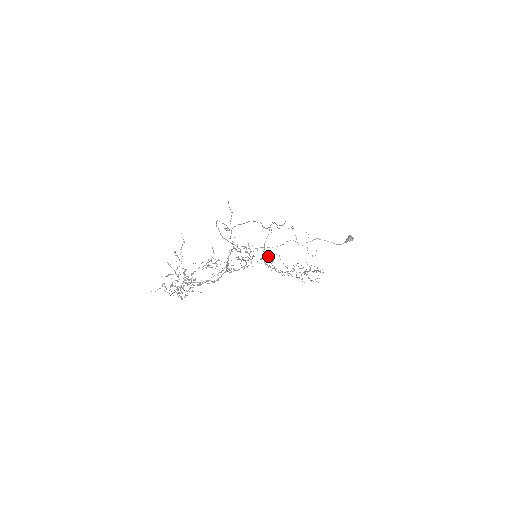
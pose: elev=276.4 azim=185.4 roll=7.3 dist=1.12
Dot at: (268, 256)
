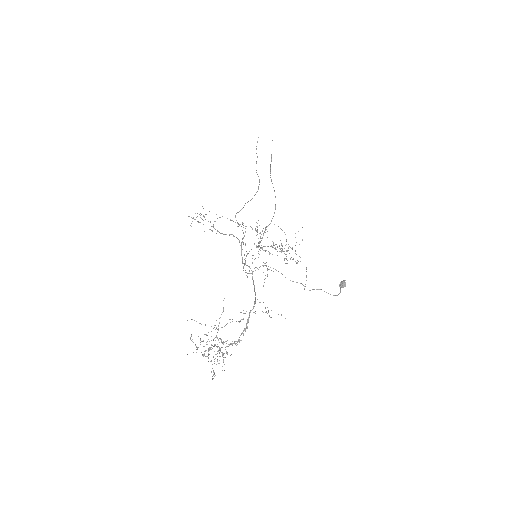
Dot at: (257, 227)
